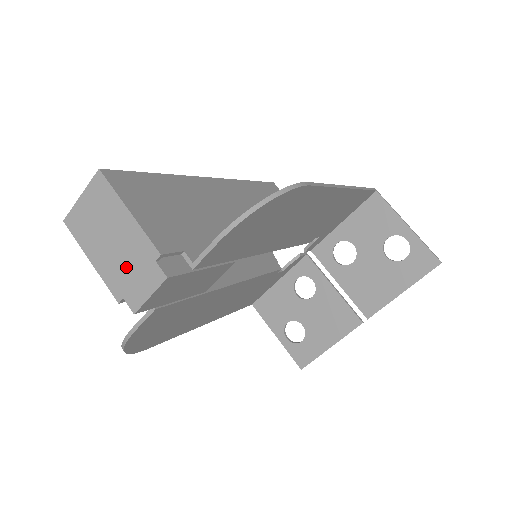
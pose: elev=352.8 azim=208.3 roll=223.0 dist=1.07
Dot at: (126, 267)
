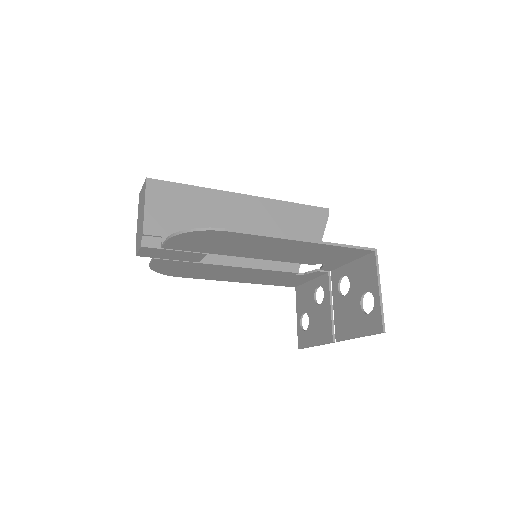
Dot at: (139, 232)
